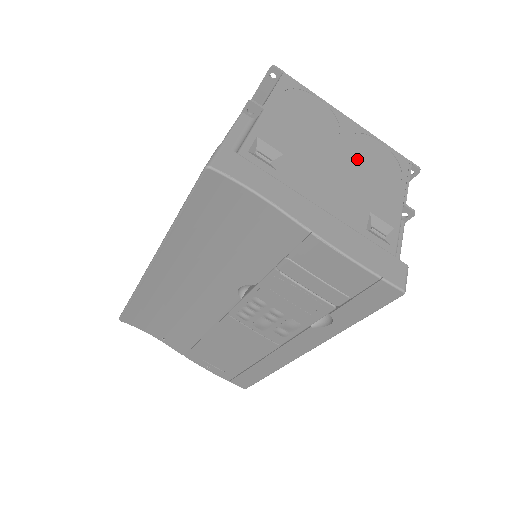
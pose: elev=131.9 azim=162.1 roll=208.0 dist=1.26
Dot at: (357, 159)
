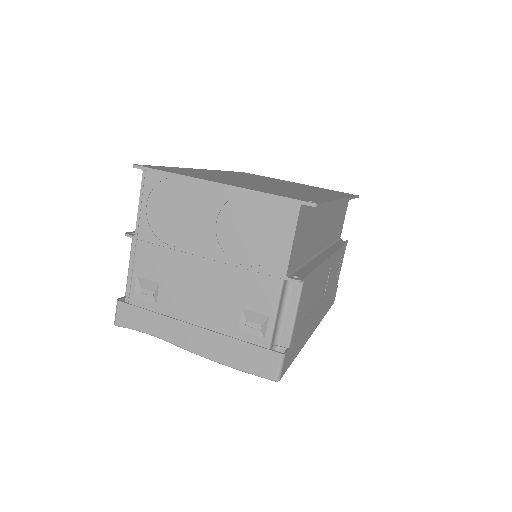
Dot at: (228, 243)
